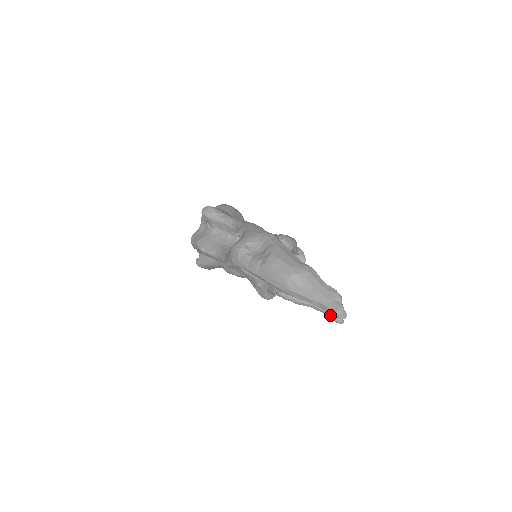
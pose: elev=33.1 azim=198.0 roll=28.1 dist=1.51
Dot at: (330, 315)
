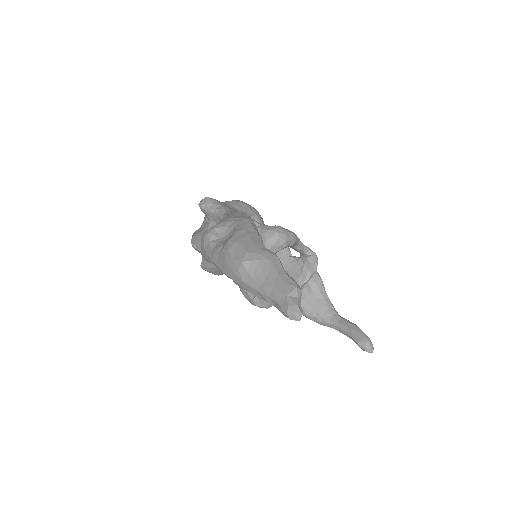
Dot at: (355, 339)
